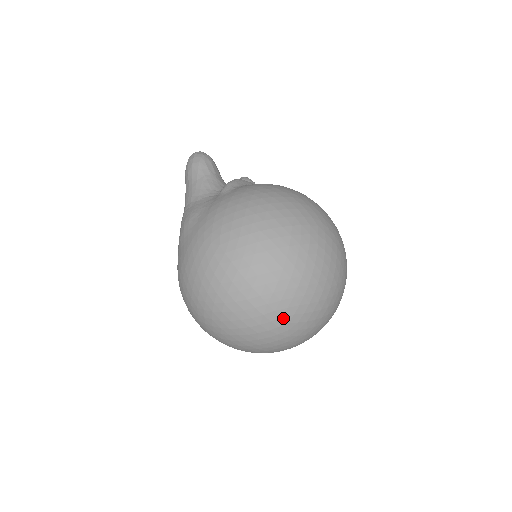
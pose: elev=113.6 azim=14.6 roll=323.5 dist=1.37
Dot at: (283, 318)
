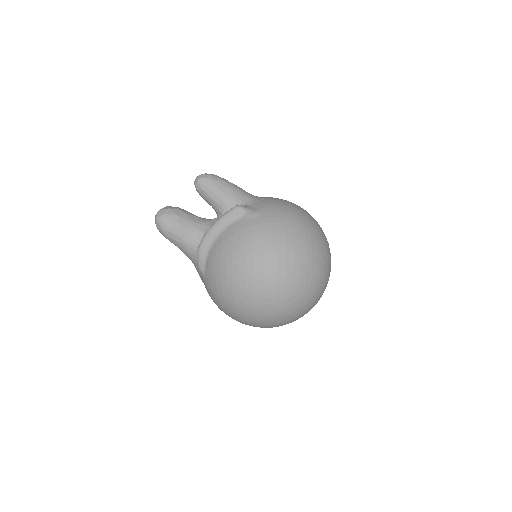
Dot at: occluded
